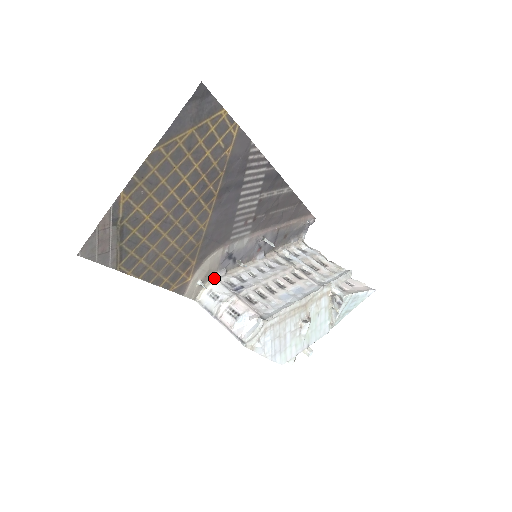
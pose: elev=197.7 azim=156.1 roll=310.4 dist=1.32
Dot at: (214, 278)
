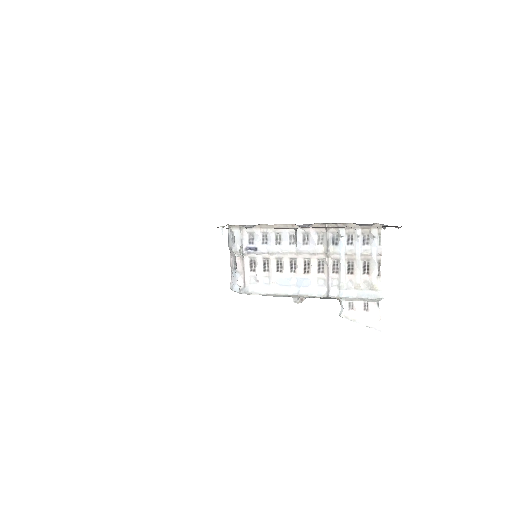
Dot at: (239, 226)
